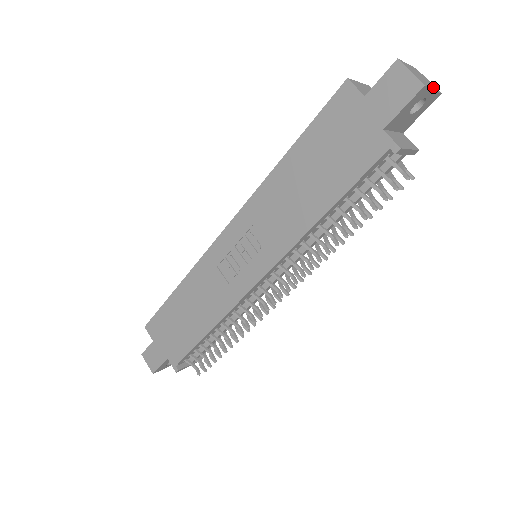
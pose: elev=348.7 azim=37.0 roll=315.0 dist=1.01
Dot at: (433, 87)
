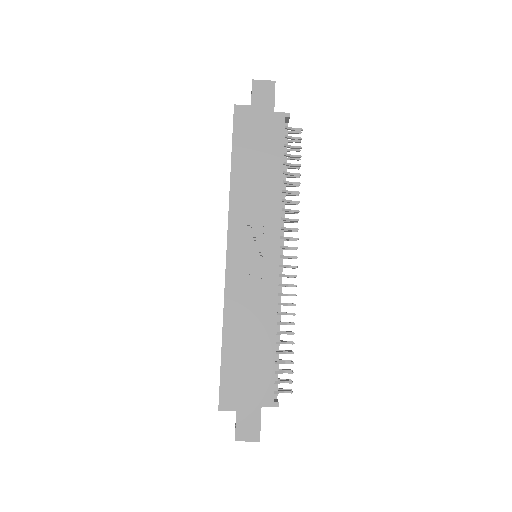
Dot at: occluded
